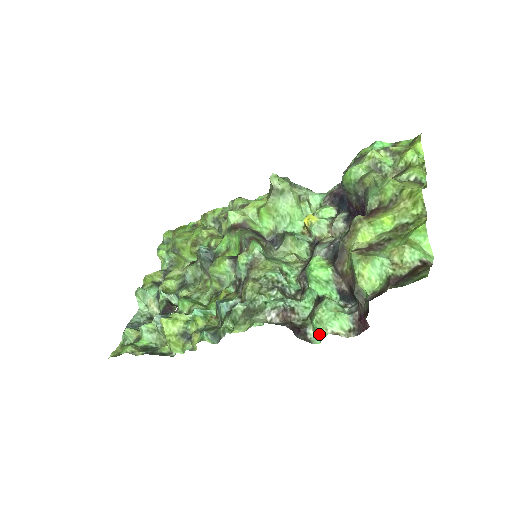
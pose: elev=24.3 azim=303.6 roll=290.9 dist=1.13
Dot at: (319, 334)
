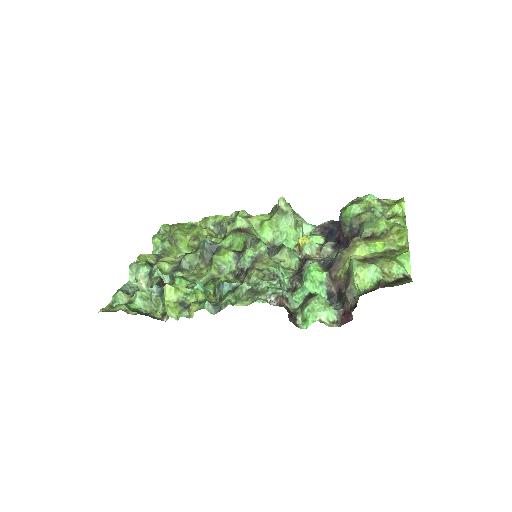
Dot at: (307, 321)
